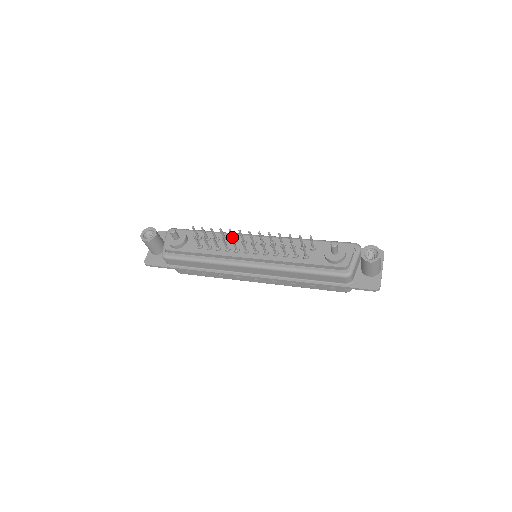
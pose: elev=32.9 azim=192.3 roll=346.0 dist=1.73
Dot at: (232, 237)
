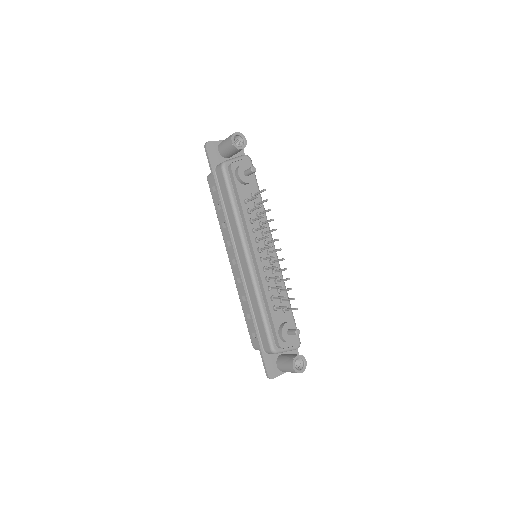
Dot at: (268, 231)
